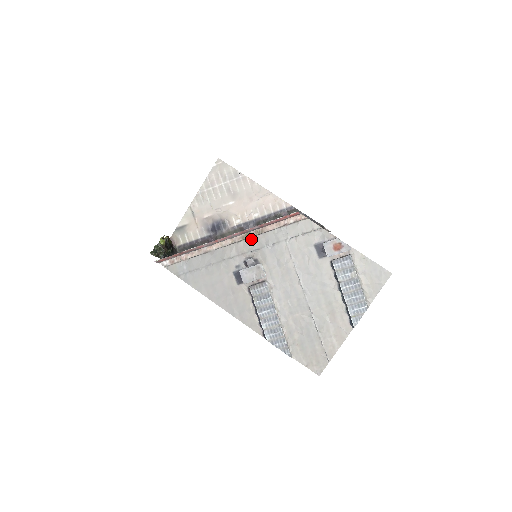
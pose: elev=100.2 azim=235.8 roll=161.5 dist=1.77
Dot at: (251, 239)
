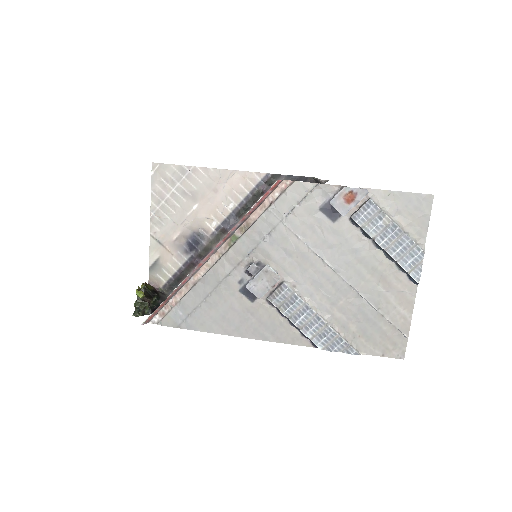
Dot at: (239, 241)
